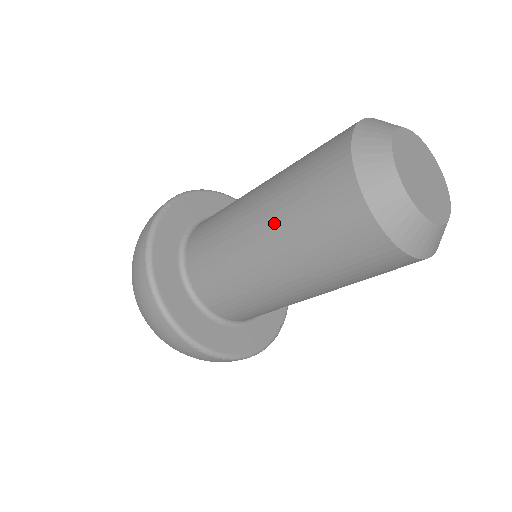
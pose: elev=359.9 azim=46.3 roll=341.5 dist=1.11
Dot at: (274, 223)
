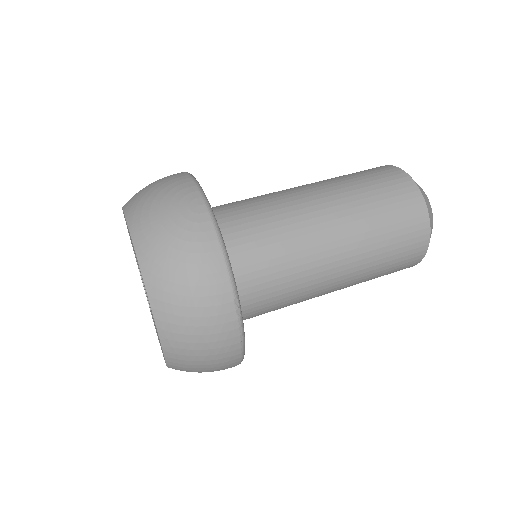
Dot at: (344, 199)
